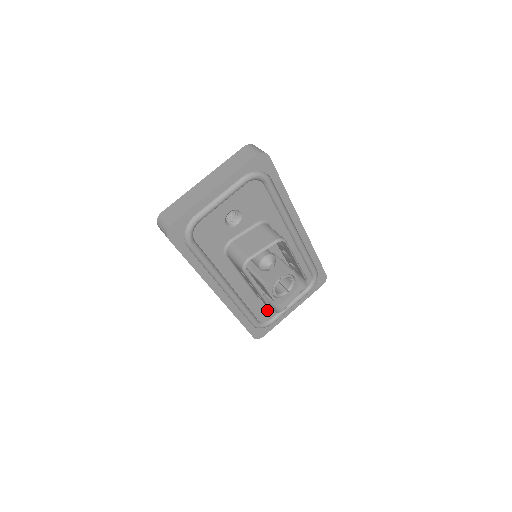
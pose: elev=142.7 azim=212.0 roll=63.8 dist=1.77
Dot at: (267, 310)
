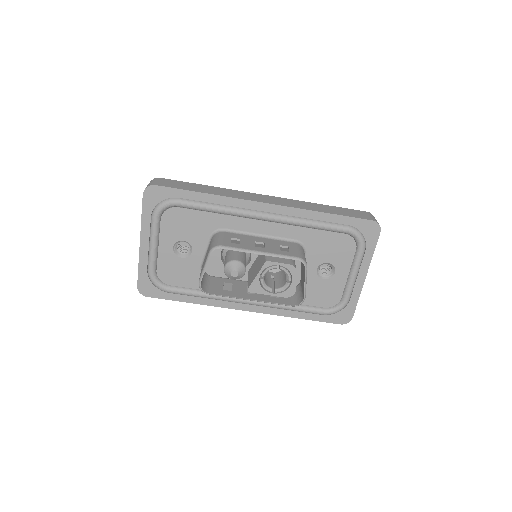
Dot at: (324, 294)
